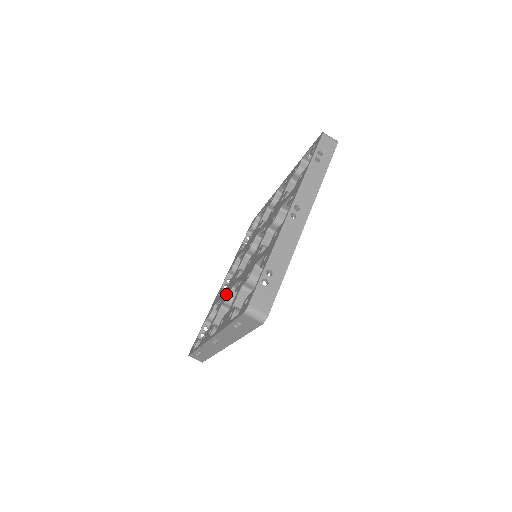
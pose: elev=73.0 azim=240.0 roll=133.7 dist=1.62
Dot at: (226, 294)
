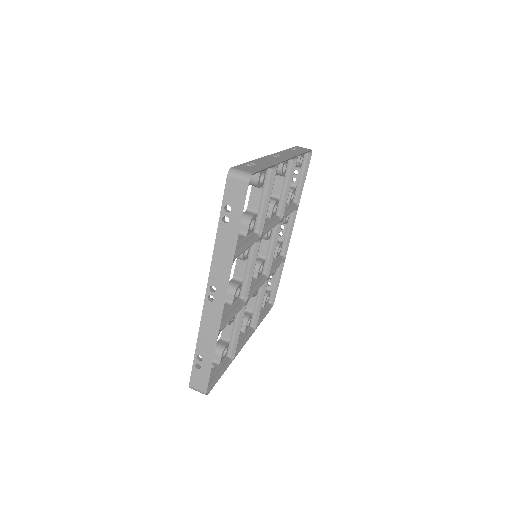
Dot at: occluded
